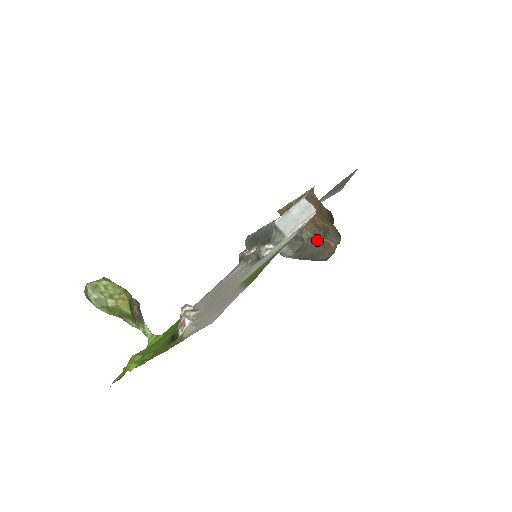
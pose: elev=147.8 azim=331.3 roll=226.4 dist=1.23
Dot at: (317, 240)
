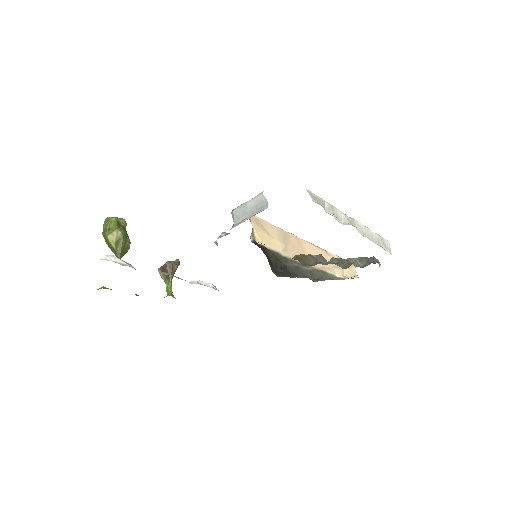
Dot at: occluded
